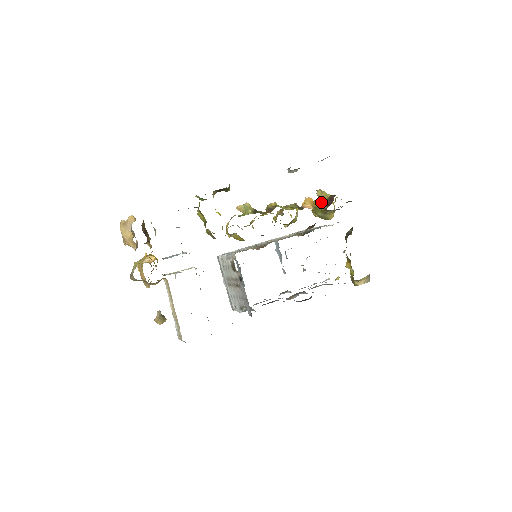
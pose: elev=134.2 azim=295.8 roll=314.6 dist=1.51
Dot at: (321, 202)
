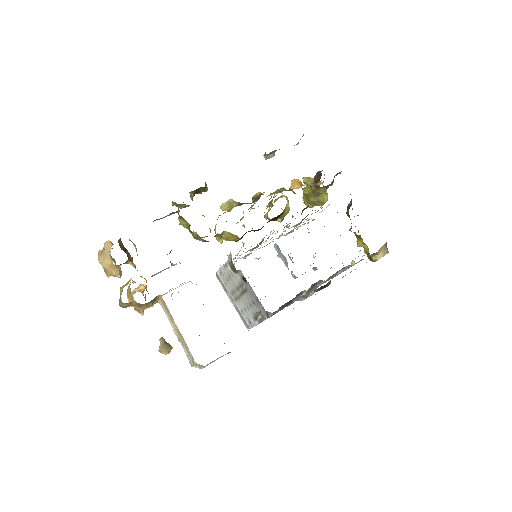
Dot at: occluded
